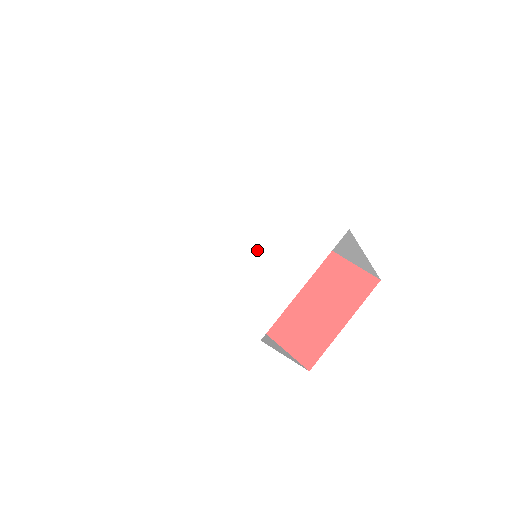
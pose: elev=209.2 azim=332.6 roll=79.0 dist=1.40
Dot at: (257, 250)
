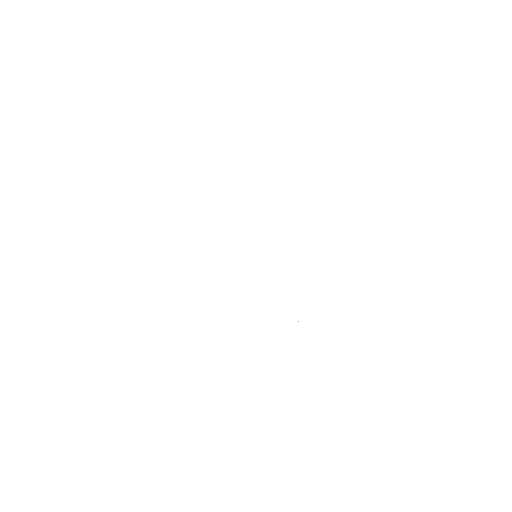
Dot at: (301, 240)
